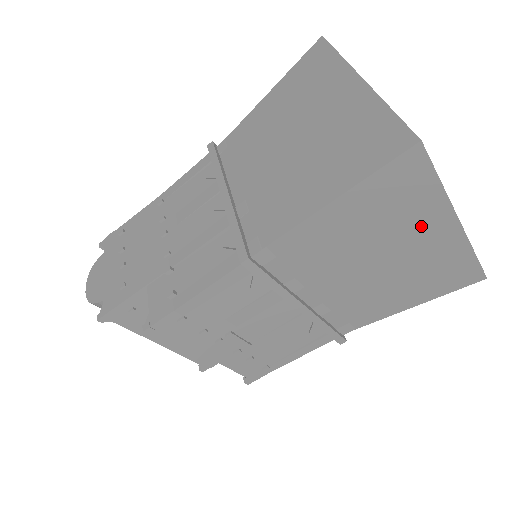
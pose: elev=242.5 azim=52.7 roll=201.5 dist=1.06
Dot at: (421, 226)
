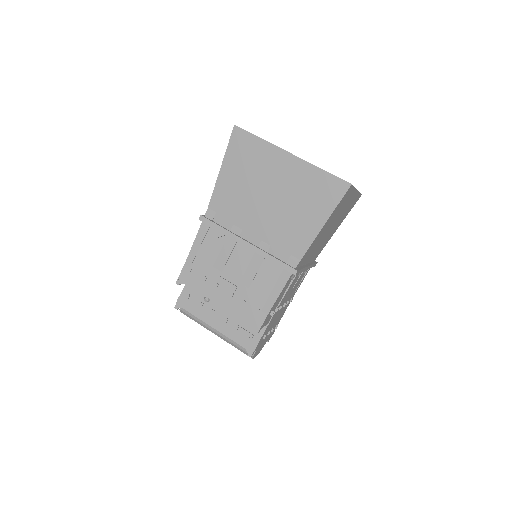
Dot at: (272, 165)
